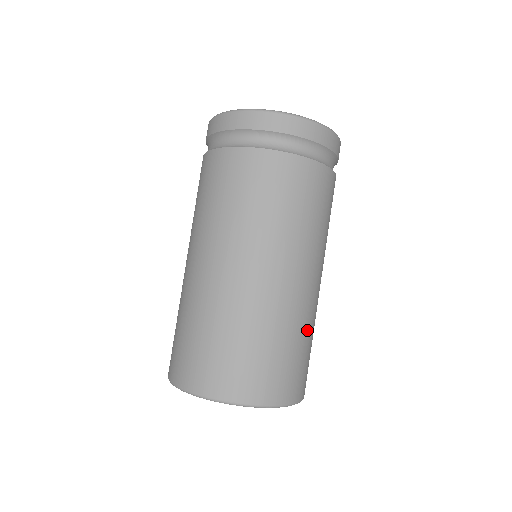
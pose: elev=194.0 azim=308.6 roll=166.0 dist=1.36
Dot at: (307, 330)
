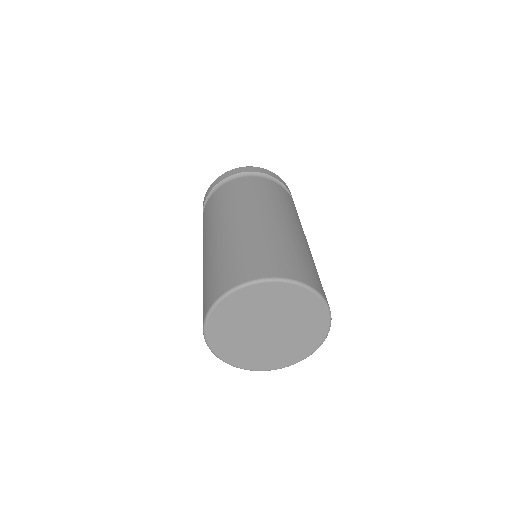
Dot at: occluded
